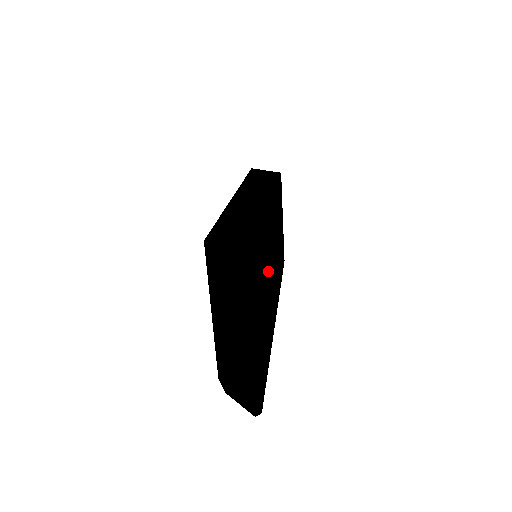
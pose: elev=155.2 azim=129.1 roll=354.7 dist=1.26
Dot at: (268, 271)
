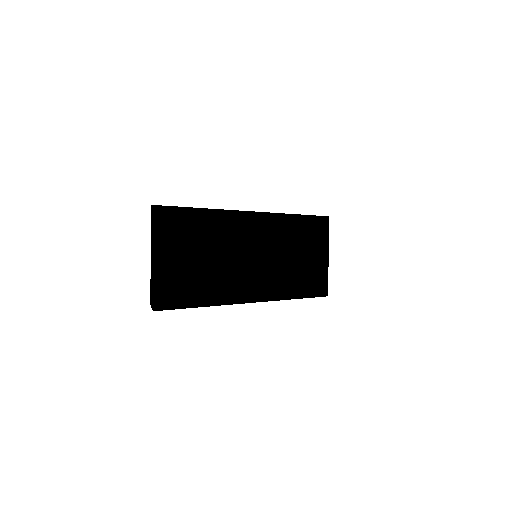
Dot at: (218, 245)
